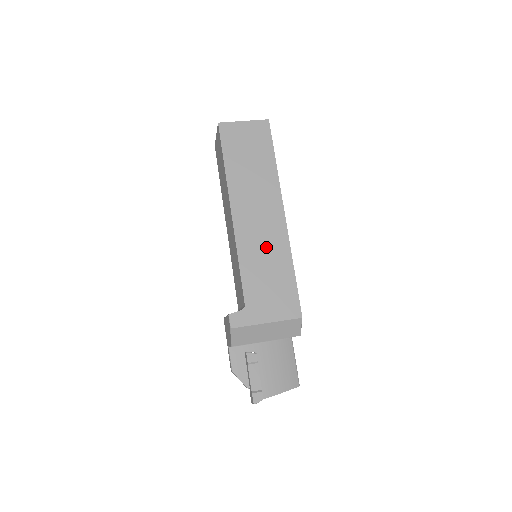
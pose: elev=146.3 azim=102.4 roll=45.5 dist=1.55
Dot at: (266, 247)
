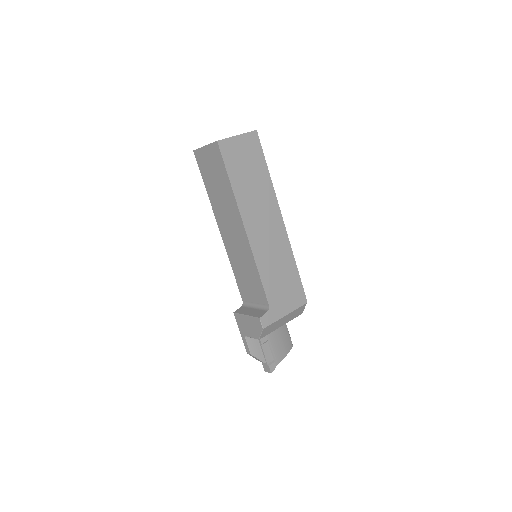
Dot at: (275, 253)
